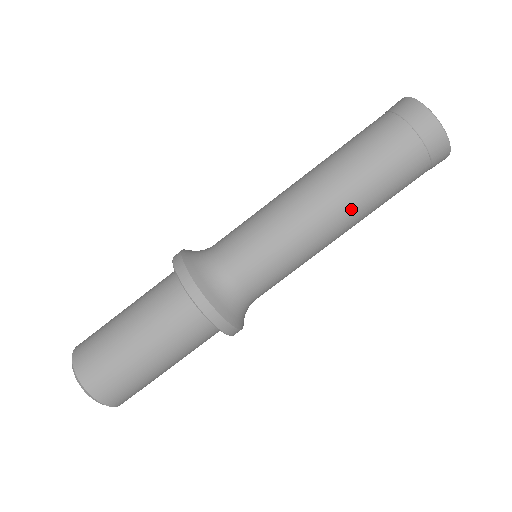
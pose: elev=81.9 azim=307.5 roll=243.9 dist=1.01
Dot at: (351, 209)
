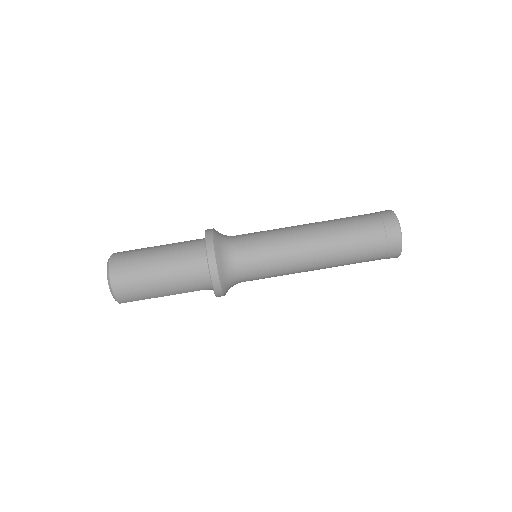
Dot at: (326, 249)
